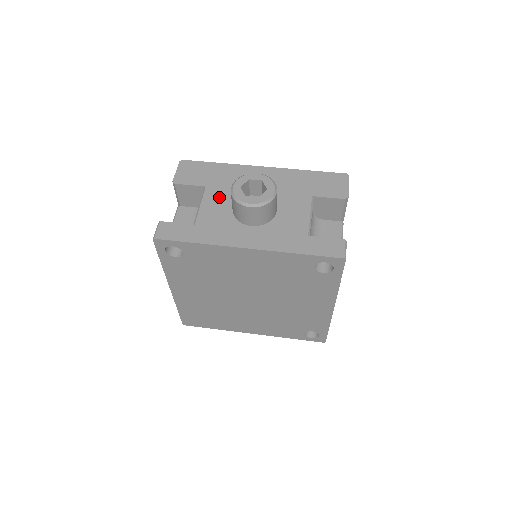
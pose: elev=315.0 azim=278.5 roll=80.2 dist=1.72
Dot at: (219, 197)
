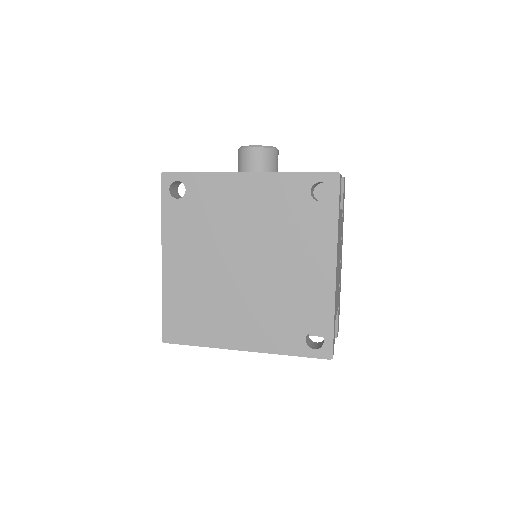
Dot at: occluded
